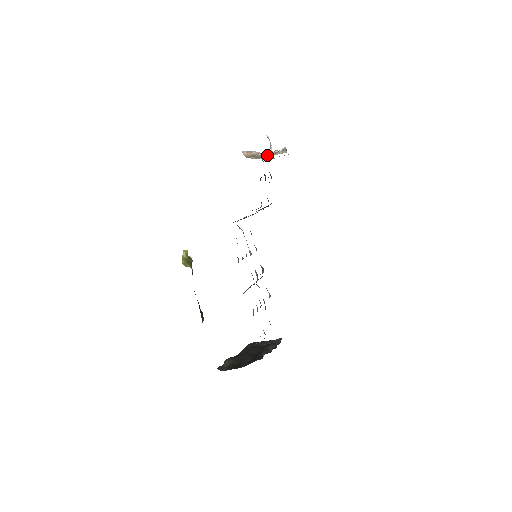
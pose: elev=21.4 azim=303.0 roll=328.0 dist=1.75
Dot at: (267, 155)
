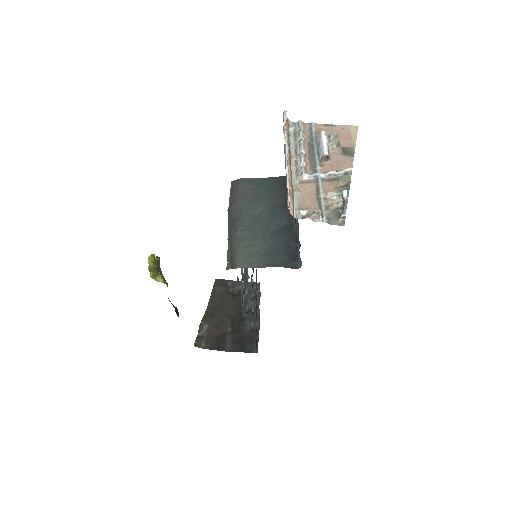
Dot at: (316, 176)
